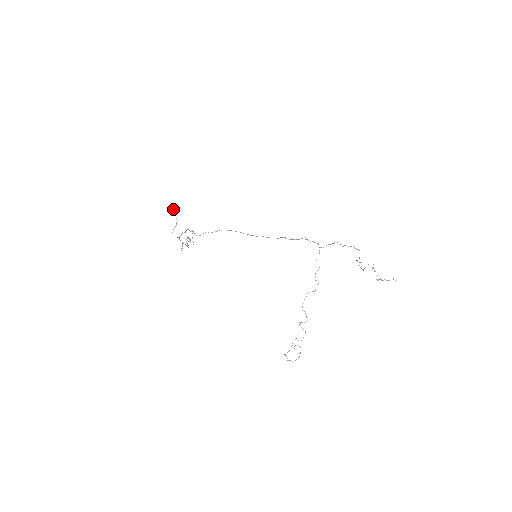
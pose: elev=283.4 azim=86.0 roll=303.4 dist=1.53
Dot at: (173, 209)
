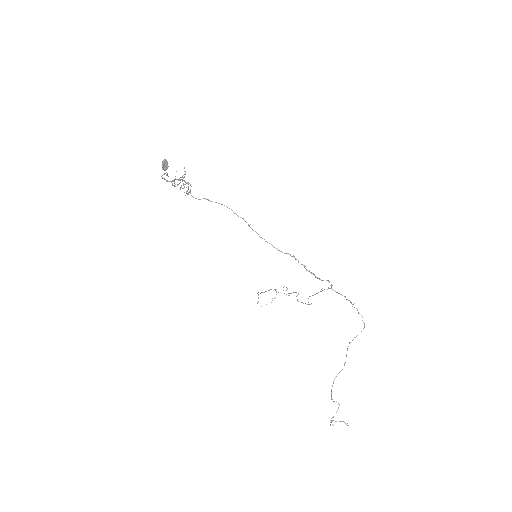
Dot at: (163, 169)
